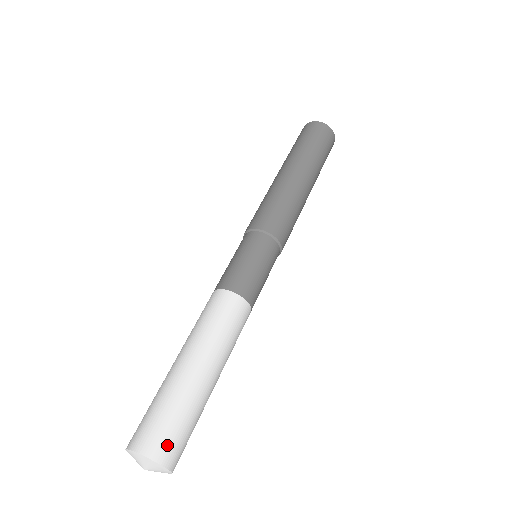
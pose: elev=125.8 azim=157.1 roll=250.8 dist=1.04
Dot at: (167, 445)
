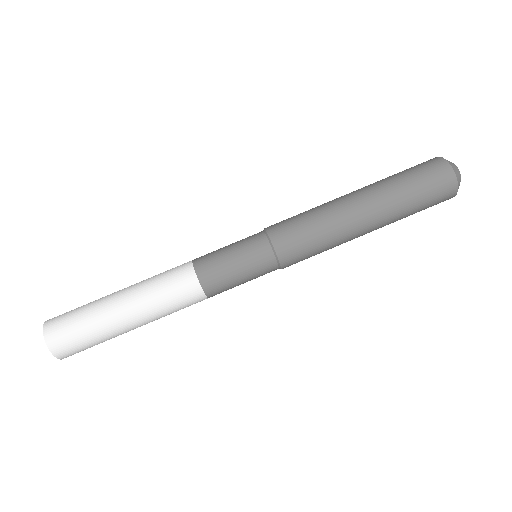
Dot at: (62, 342)
